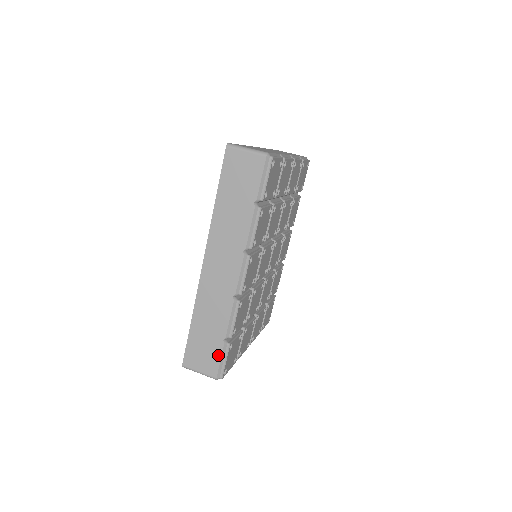
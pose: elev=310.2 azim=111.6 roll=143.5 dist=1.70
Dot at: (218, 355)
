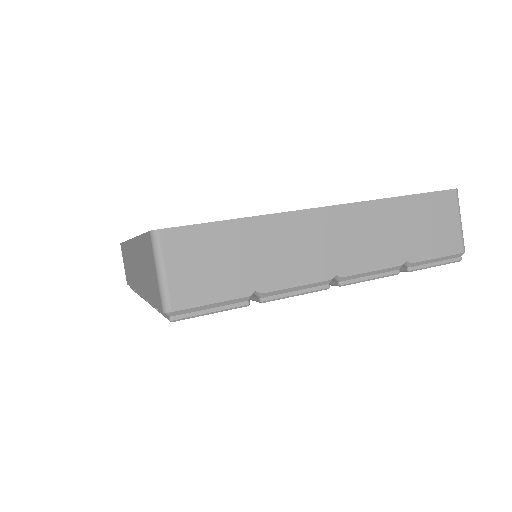
Dot at: (128, 282)
